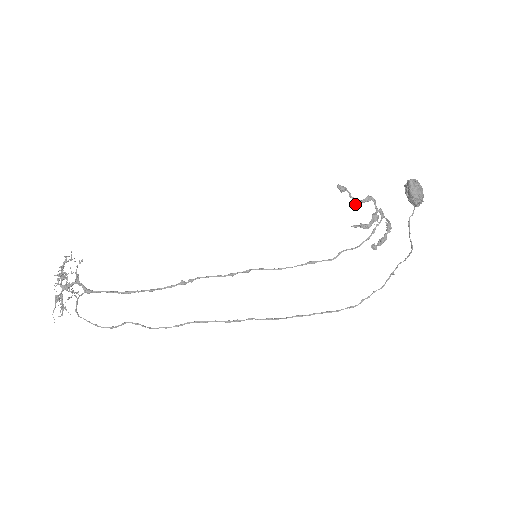
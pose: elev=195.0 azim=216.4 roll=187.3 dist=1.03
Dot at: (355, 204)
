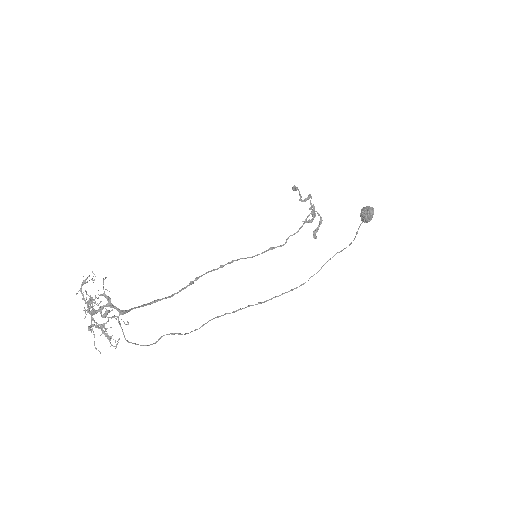
Dot at: (302, 201)
